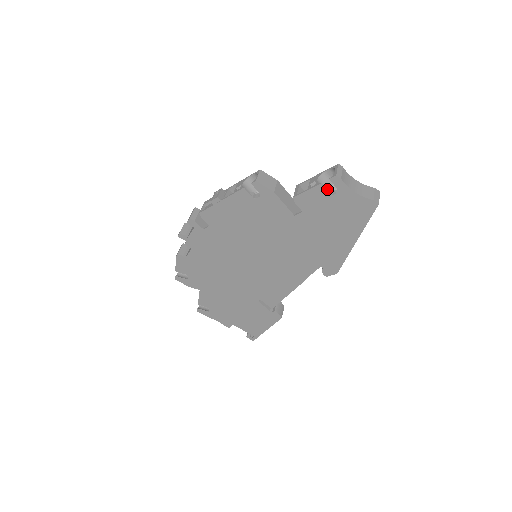
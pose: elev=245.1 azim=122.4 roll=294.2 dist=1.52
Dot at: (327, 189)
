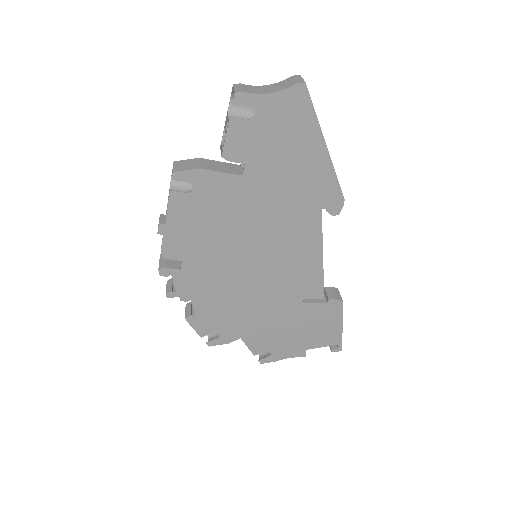
Dot at: occluded
